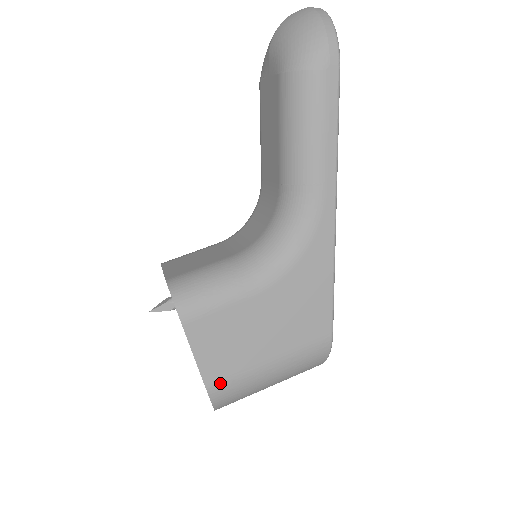
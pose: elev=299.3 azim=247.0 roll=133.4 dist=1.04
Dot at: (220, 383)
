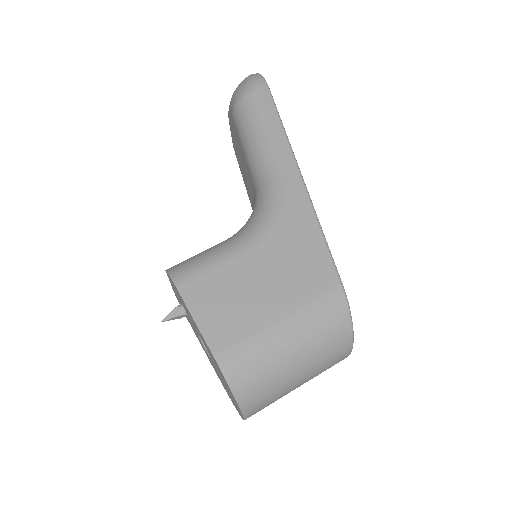
Dot at: (228, 348)
